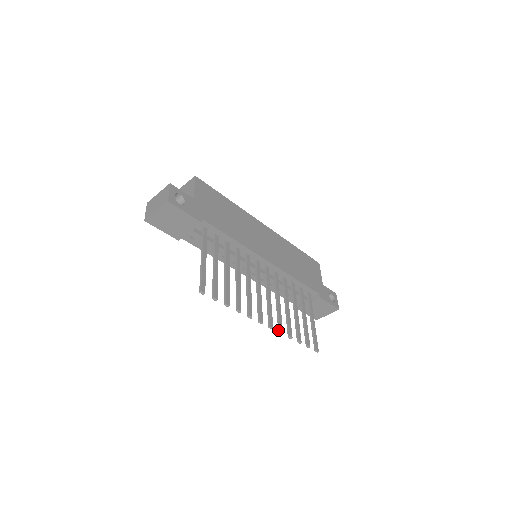
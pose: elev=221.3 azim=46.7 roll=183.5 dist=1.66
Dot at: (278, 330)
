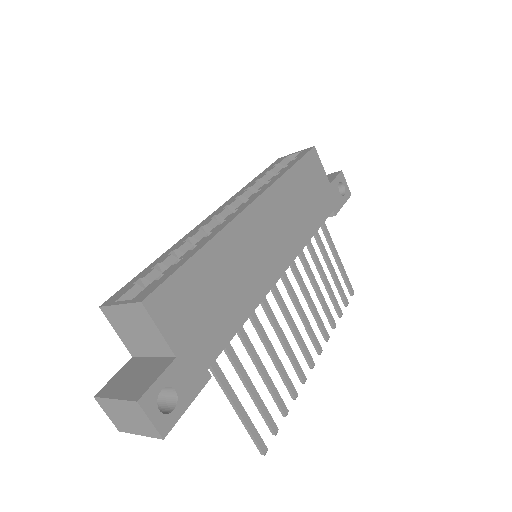
Dot at: (324, 339)
